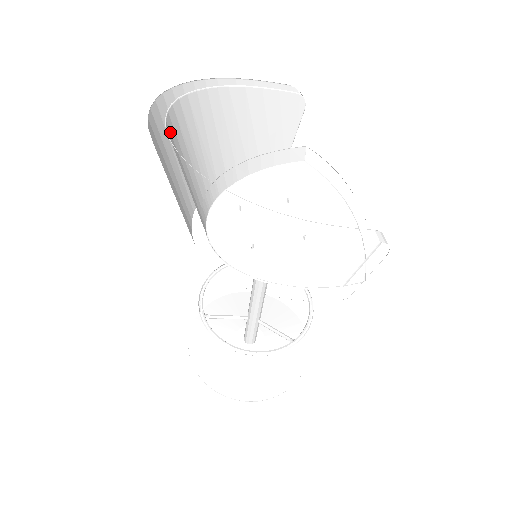
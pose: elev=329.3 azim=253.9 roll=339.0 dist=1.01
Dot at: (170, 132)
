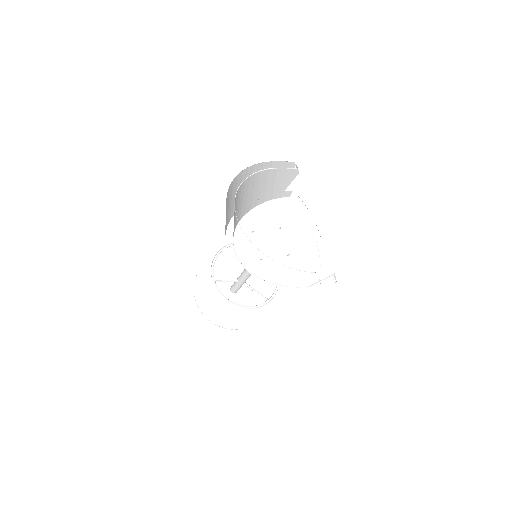
Dot at: occluded
